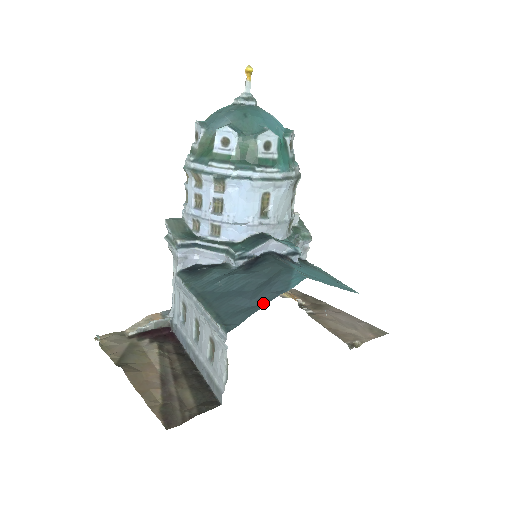
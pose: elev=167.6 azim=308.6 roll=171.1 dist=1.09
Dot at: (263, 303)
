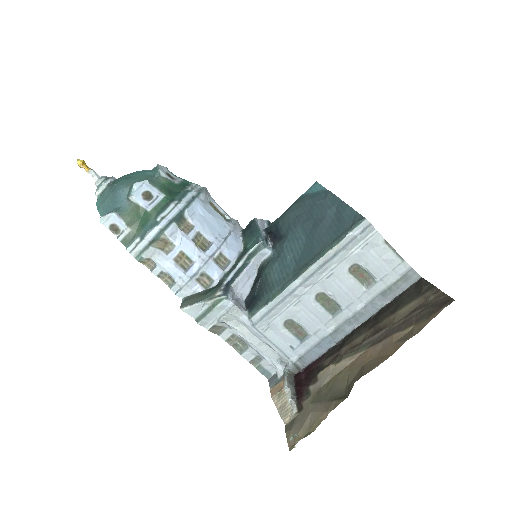
Dot at: (336, 201)
